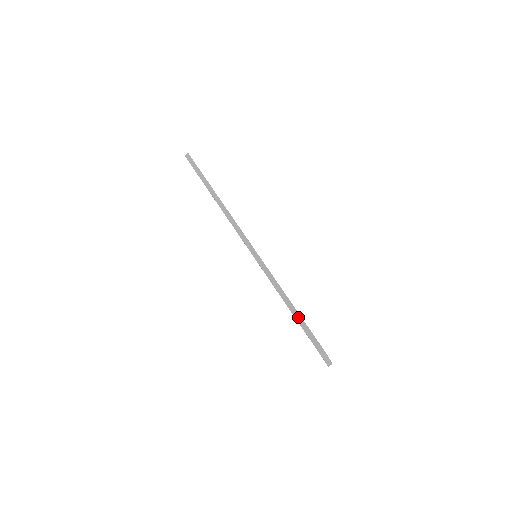
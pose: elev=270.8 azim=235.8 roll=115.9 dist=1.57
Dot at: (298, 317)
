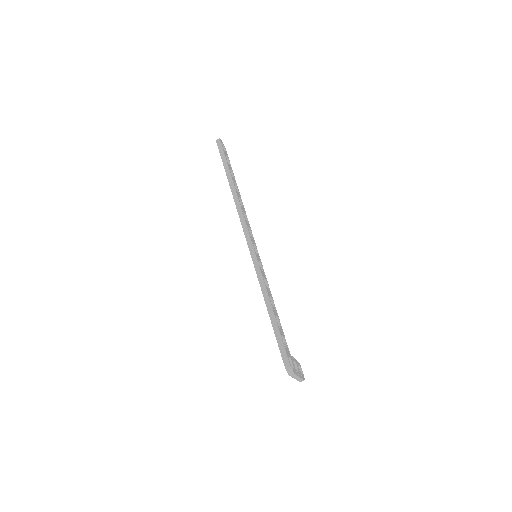
Dot at: (275, 328)
